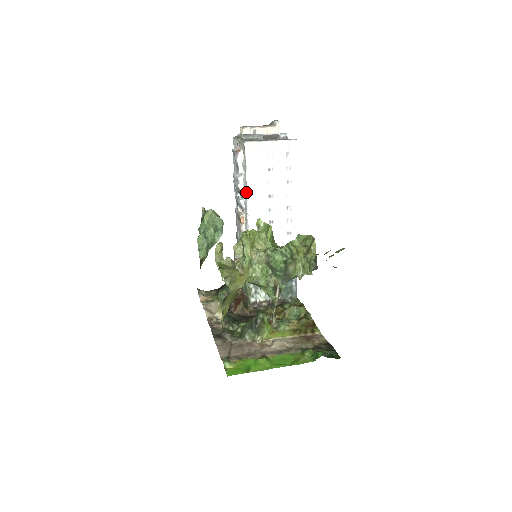
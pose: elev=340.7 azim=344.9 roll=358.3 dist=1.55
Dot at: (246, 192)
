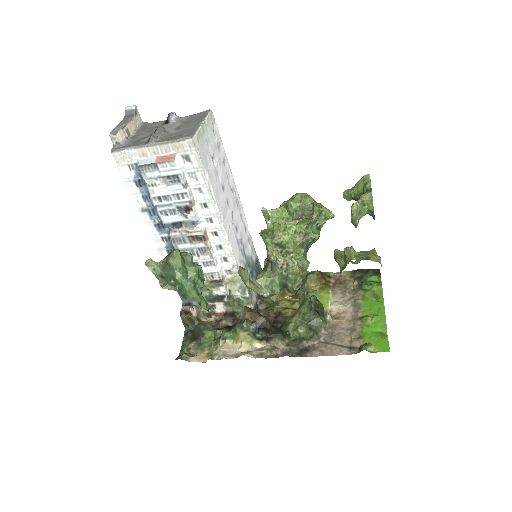
Dot at: (211, 198)
